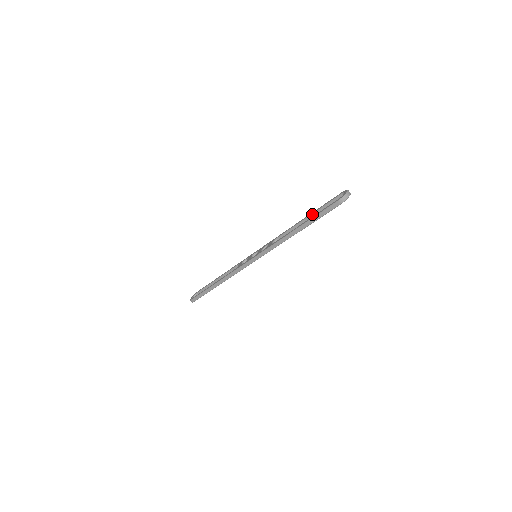
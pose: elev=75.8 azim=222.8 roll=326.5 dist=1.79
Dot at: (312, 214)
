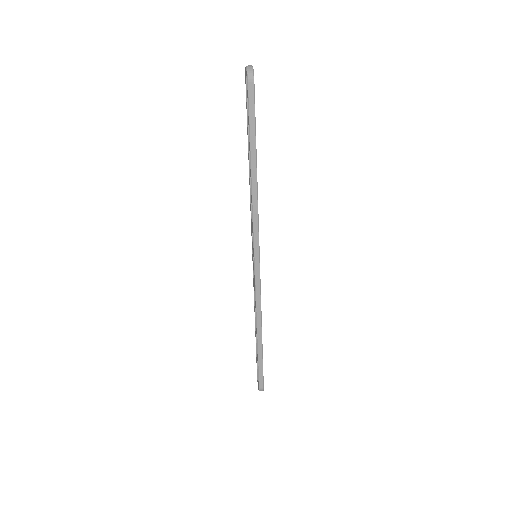
Dot at: (248, 140)
